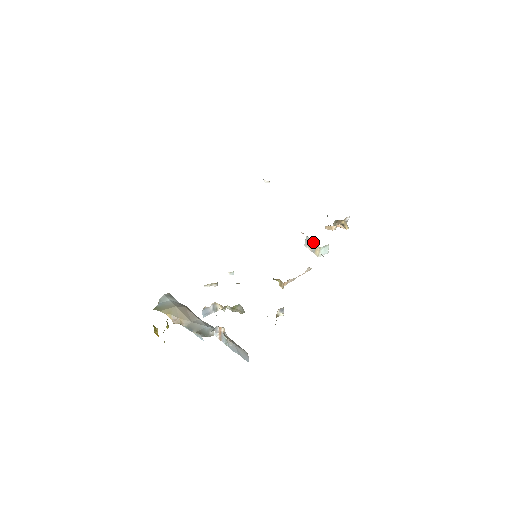
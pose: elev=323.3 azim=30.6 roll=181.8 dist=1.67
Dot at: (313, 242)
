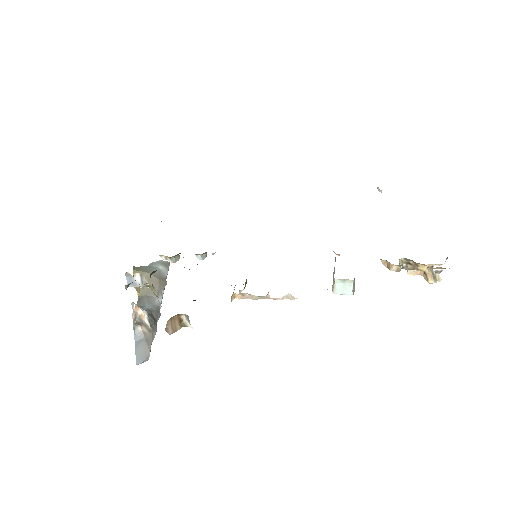
Dot at: (334, 268)
